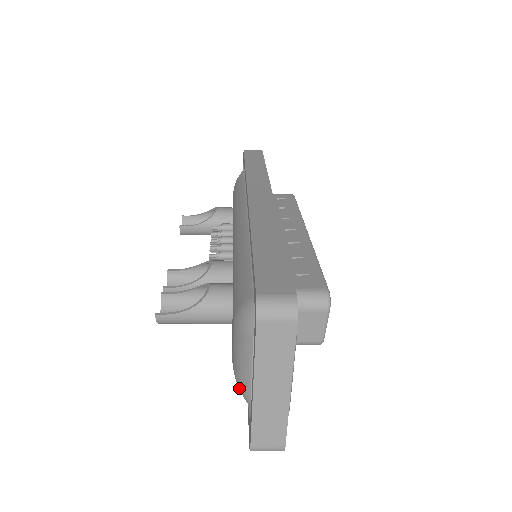
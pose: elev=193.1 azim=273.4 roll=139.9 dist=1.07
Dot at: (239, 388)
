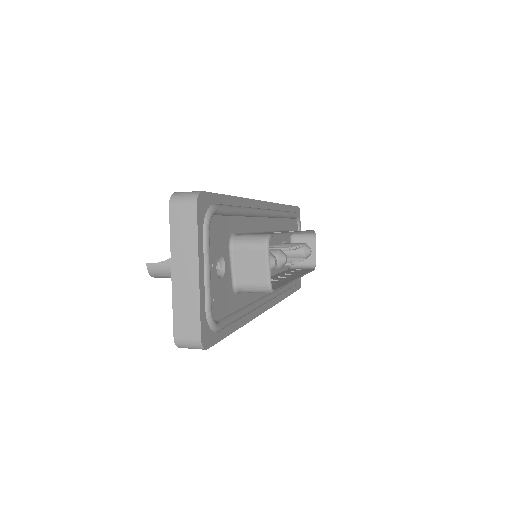
Dot at: occluded
